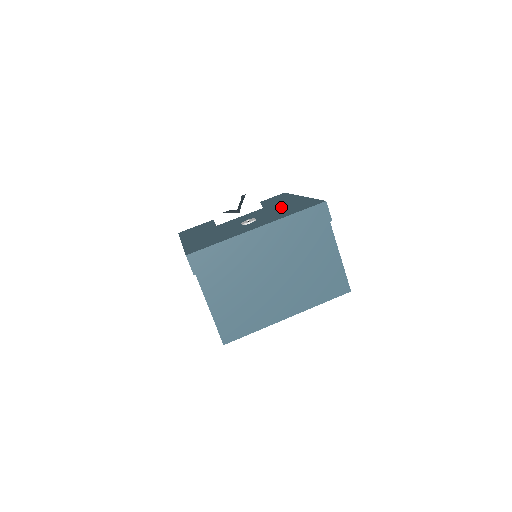
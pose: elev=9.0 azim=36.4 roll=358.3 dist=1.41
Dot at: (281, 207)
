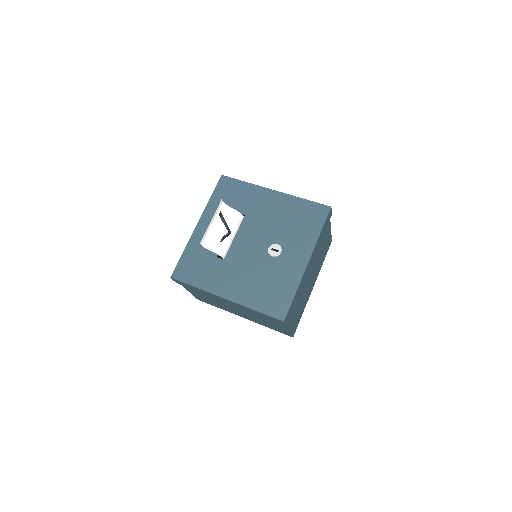
Dot at: (278, 217)
